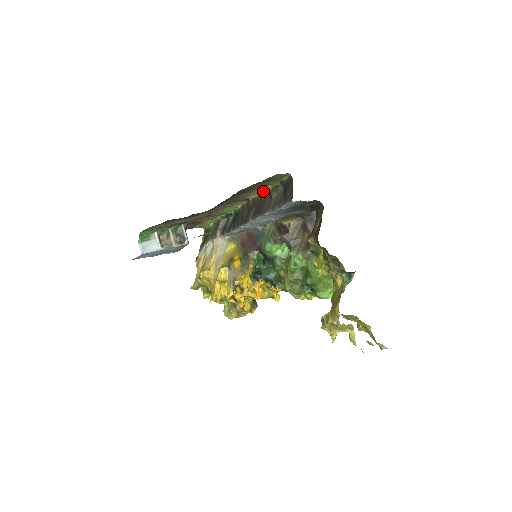
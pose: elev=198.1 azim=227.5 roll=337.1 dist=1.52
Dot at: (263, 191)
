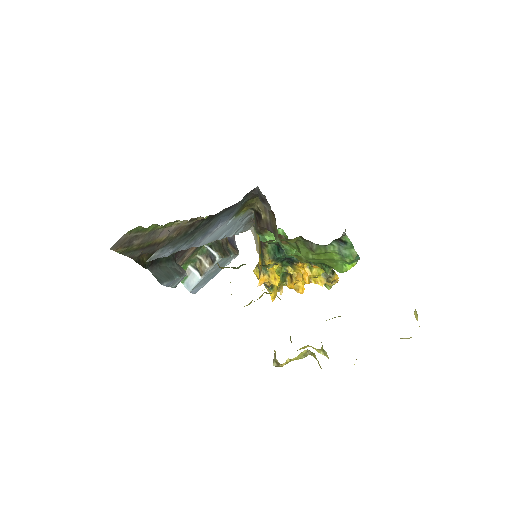
Dot at: (173, 223)
